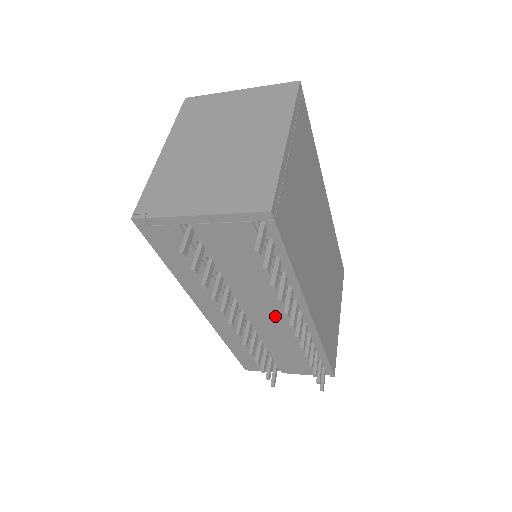
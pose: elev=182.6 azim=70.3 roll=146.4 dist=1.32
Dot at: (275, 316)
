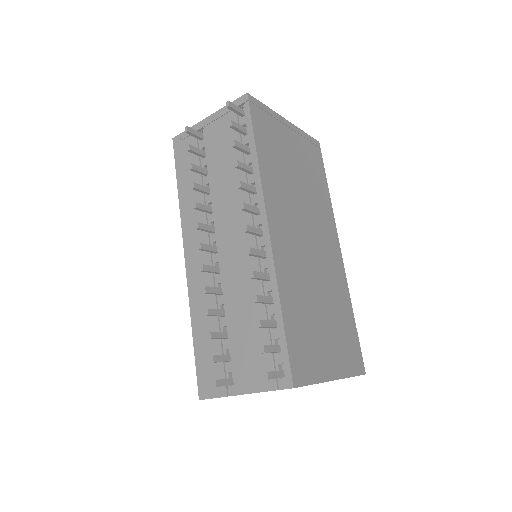
Dot at: (239, 239)
